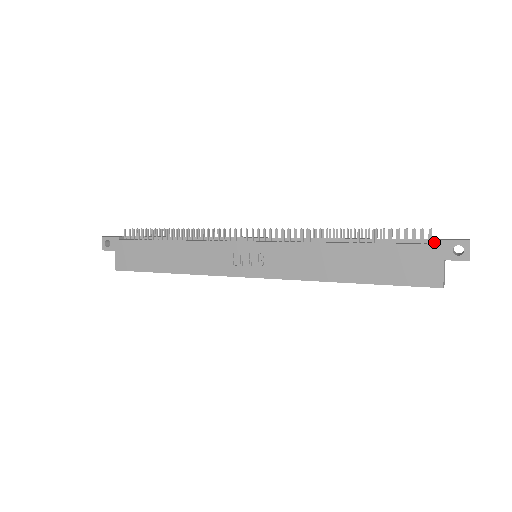
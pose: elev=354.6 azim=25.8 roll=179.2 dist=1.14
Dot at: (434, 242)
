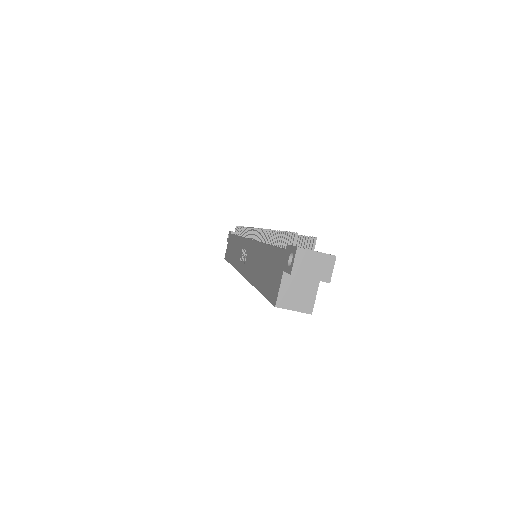
Dot at: occluded
